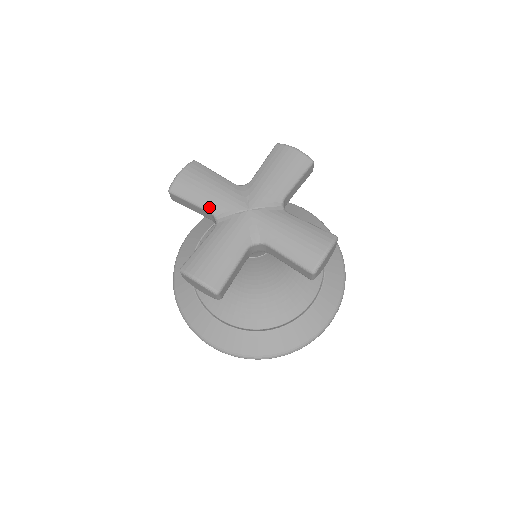
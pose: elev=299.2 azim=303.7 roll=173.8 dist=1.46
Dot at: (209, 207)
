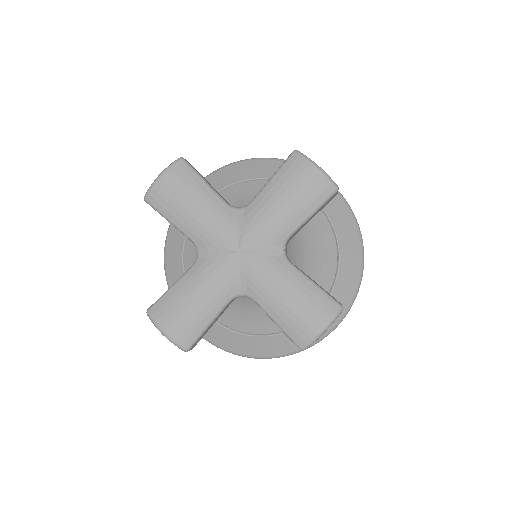
Dot at: (191, 235)
